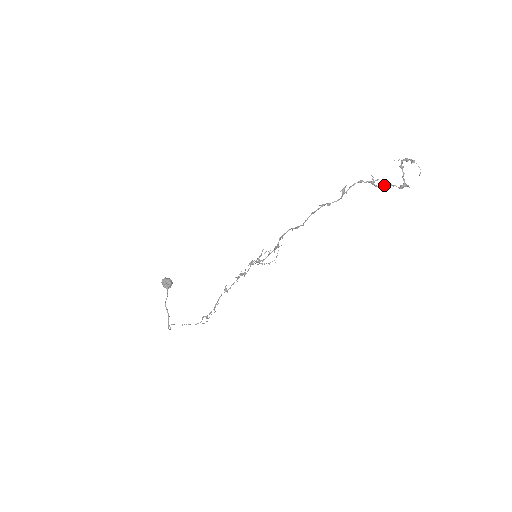
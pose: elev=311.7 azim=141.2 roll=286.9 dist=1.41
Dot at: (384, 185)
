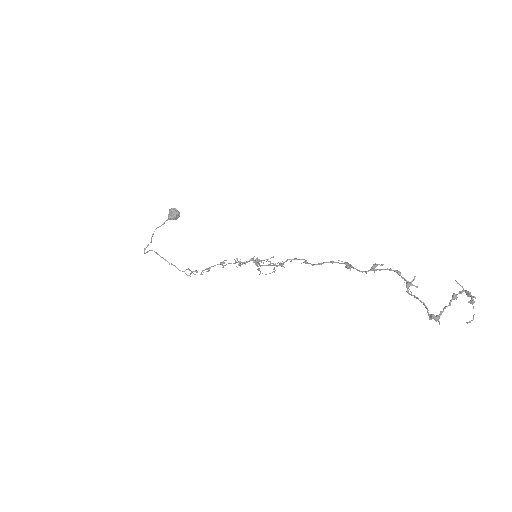
Dot at: (417, 298)
